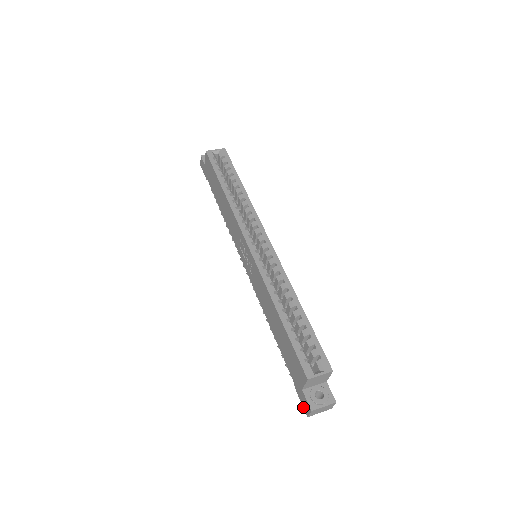
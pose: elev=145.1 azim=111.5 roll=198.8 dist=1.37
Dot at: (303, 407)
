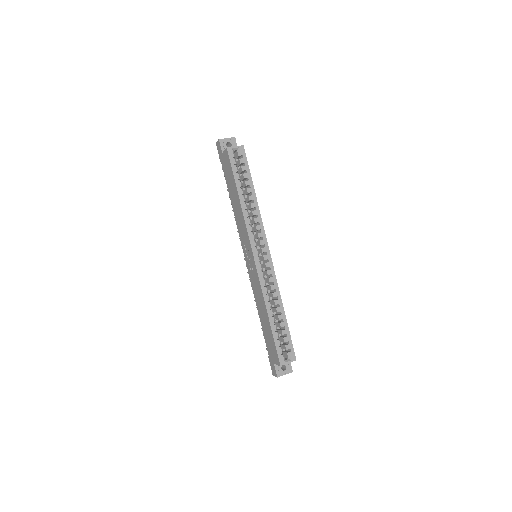
Dot at: (271, 369)
